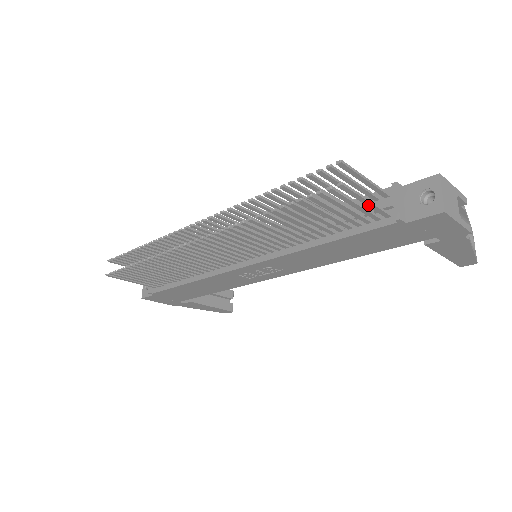
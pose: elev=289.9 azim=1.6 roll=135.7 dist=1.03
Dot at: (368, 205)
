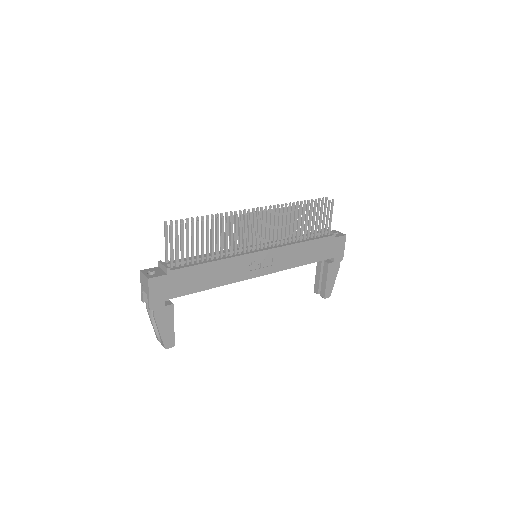
Dot at: (330, 220)
